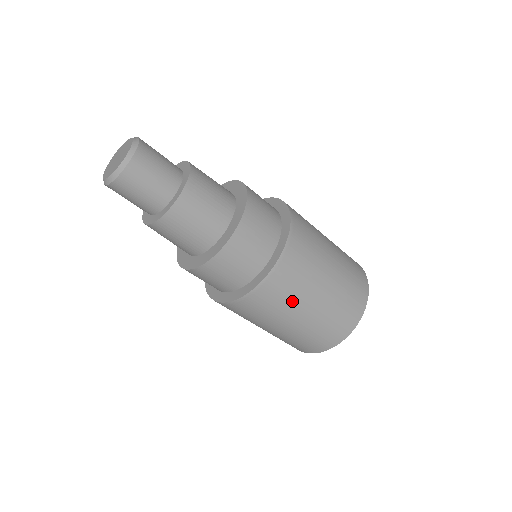
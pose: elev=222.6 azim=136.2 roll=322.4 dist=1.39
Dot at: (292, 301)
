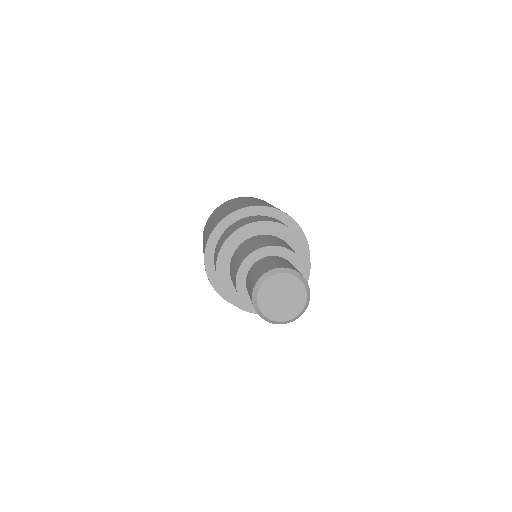
Dot at: occluded
